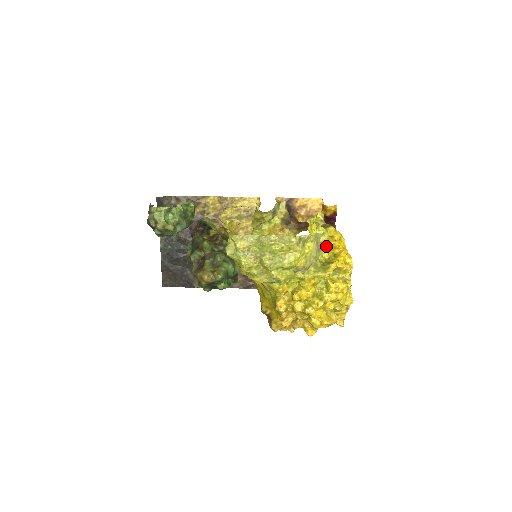
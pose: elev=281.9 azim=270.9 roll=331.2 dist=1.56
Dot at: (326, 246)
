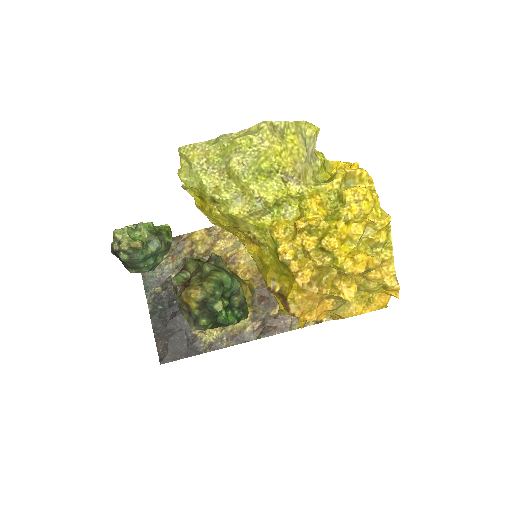
Dot at: (327, 170)
